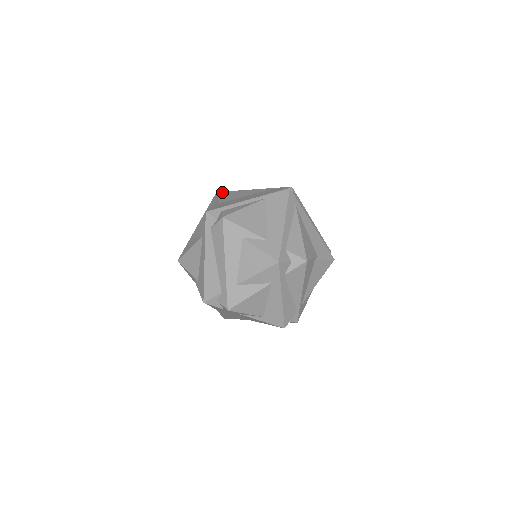
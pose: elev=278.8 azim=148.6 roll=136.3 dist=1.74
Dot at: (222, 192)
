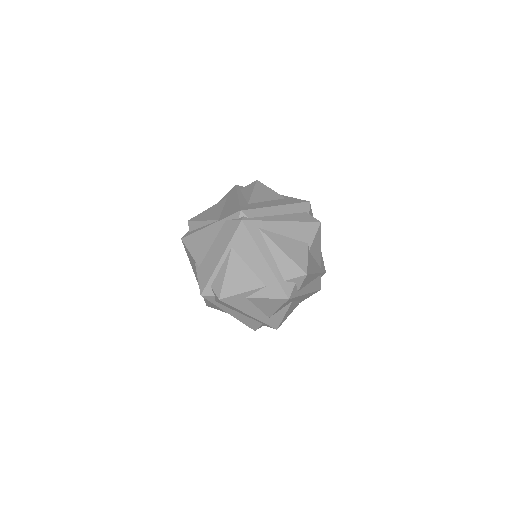
Dot at: (186, 239)
